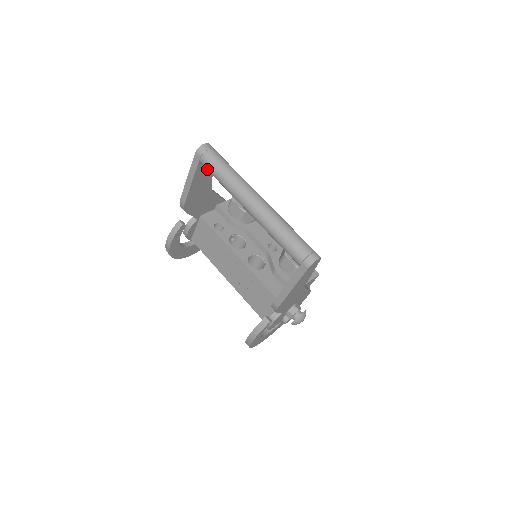
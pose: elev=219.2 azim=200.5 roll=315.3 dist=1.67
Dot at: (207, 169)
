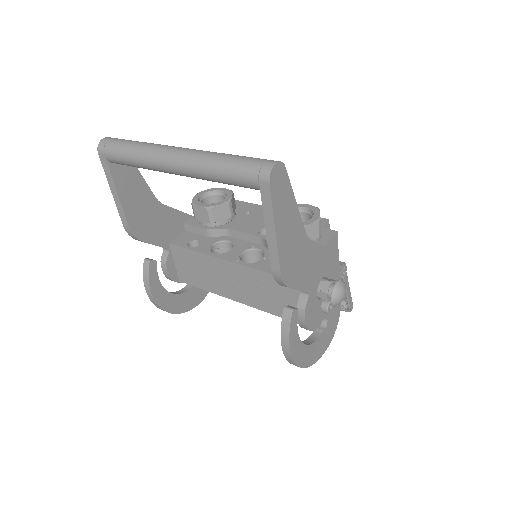
Dot at: (117, 162)
